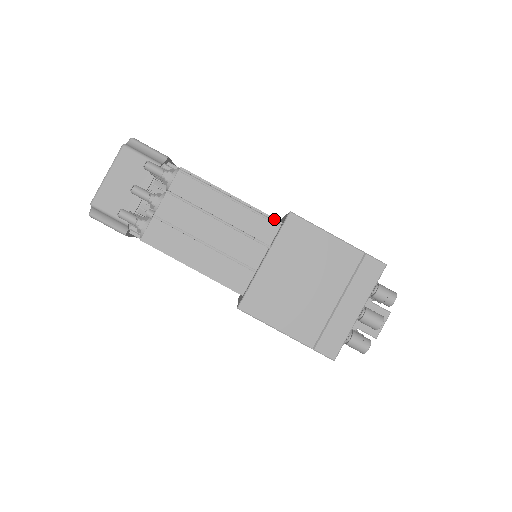
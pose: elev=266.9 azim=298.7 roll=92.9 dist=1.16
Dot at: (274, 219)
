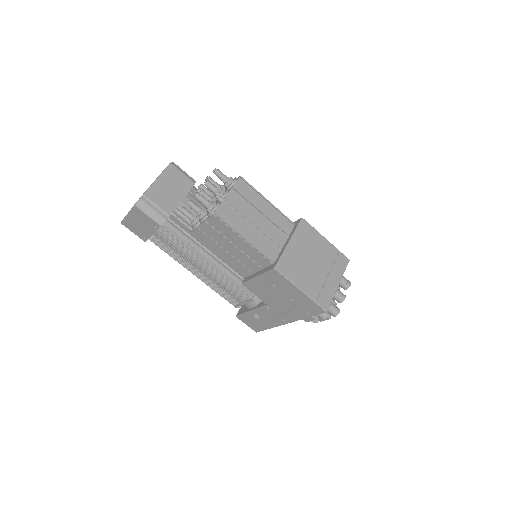
Dot at: (291, 221)
